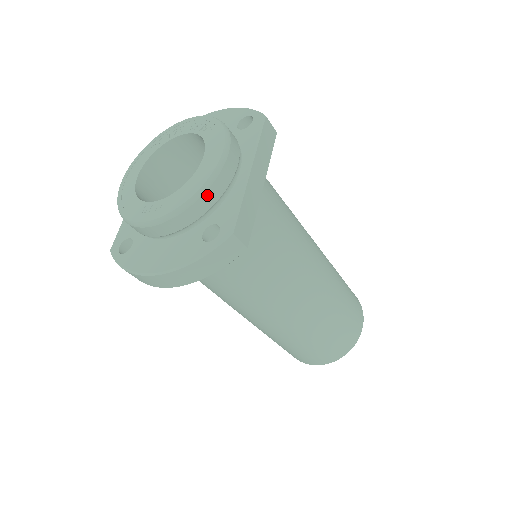
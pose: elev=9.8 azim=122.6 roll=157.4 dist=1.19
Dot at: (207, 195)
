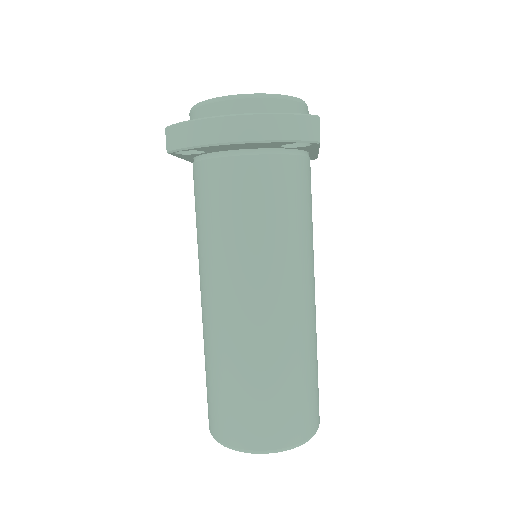
Dot at: (295, 105)
